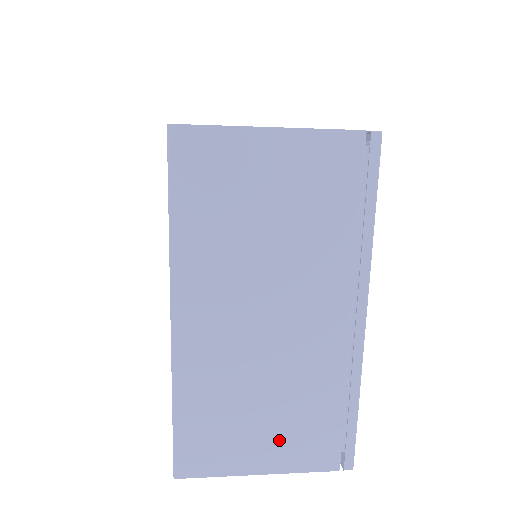
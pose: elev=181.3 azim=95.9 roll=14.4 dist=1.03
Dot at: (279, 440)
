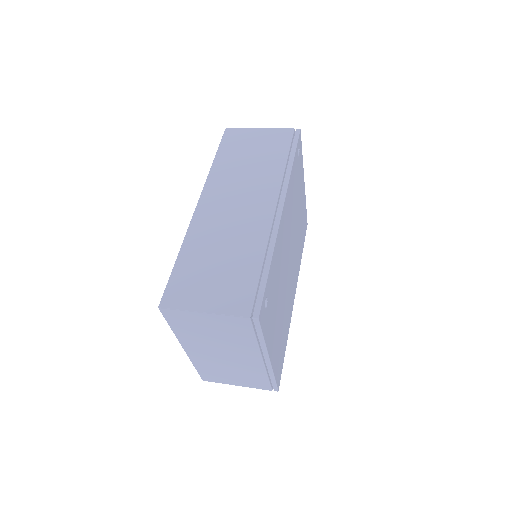
Dot at: (242, 380)
